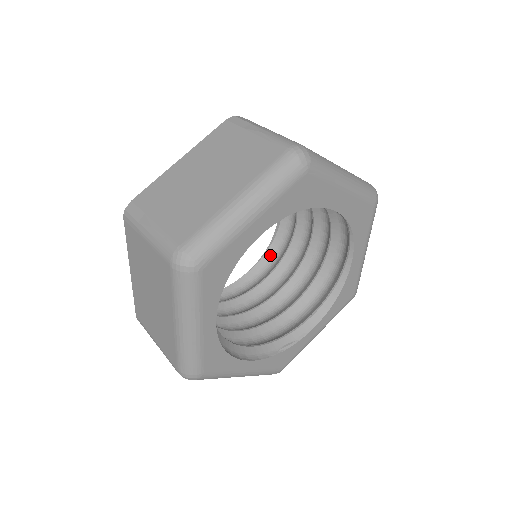
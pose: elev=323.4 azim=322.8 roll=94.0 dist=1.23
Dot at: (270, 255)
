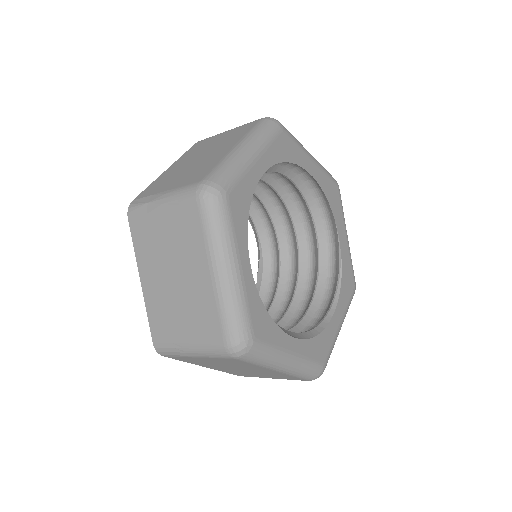
Dot at: occluded
